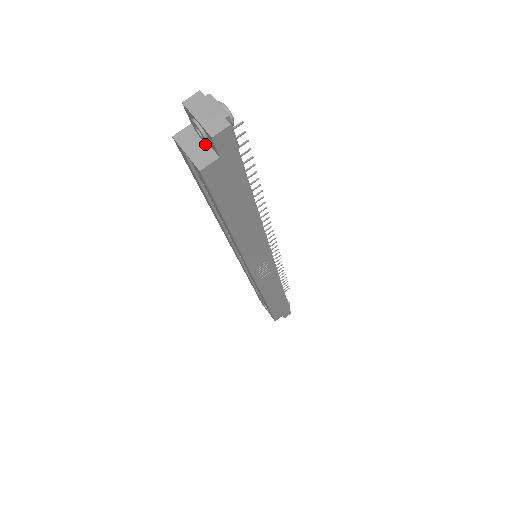
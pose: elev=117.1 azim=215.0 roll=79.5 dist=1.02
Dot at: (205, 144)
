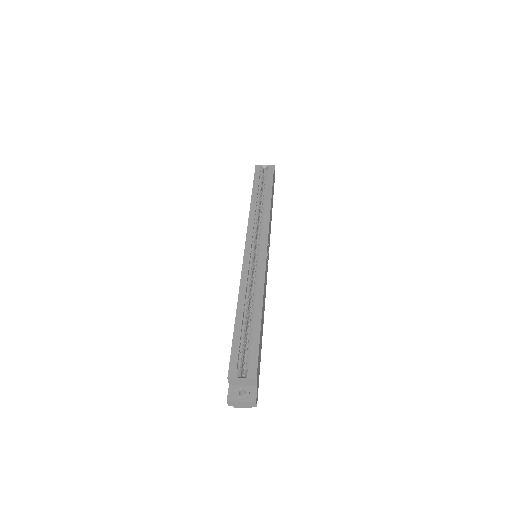
Dot at: occluded
